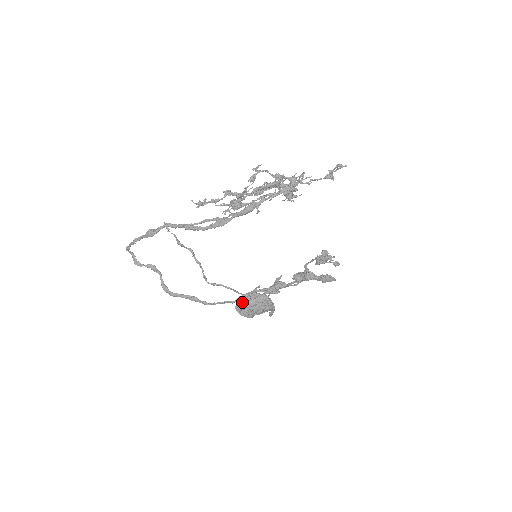
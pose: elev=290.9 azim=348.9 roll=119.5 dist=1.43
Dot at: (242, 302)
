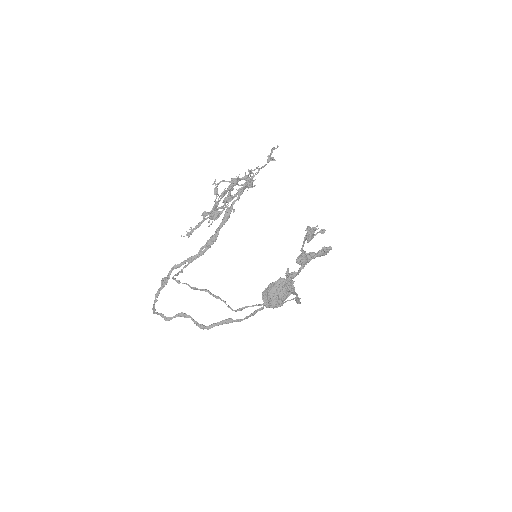
Dot at: (266, 295)
